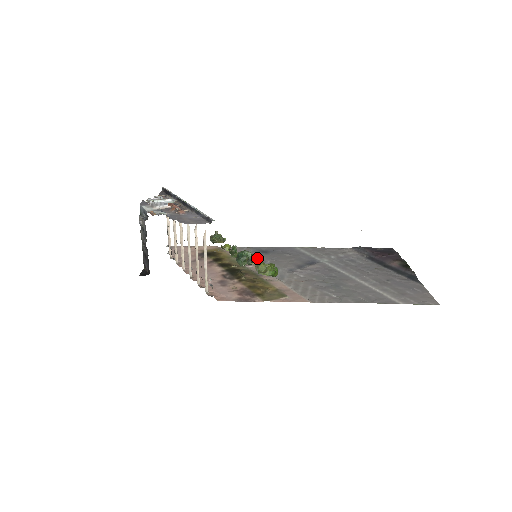
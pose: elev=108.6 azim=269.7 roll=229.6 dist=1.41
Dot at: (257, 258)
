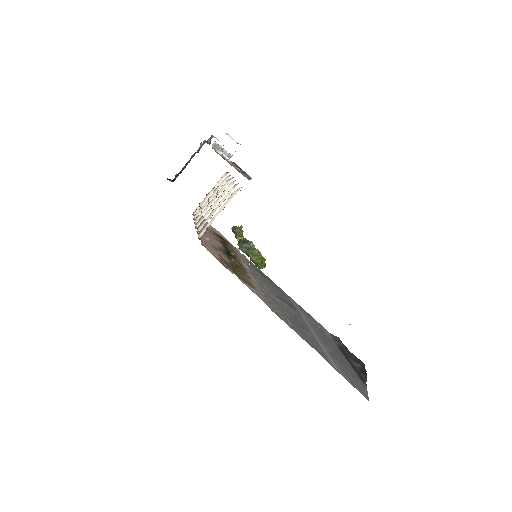
Dot at: (254, 270)
